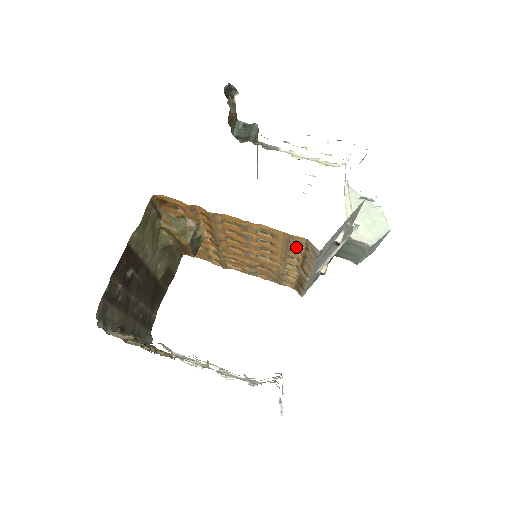
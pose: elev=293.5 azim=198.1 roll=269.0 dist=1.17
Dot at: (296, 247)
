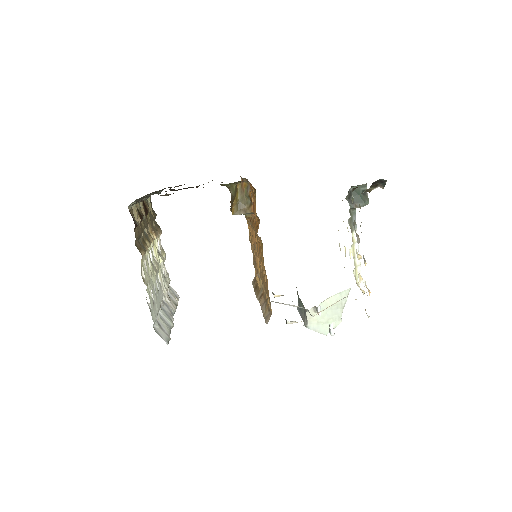
Dot at: (268, 299)
